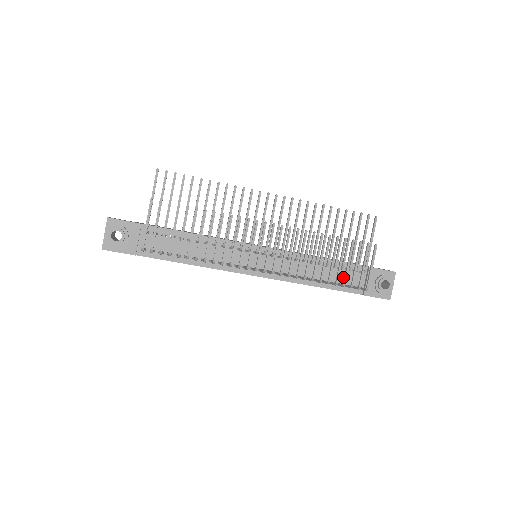
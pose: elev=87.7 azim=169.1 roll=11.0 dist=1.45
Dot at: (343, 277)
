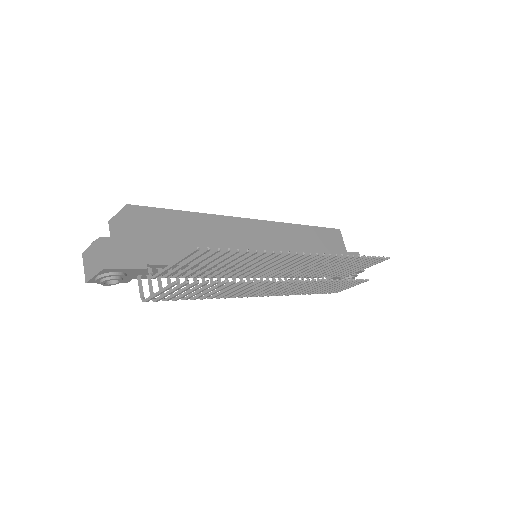
Dot at: occluded
